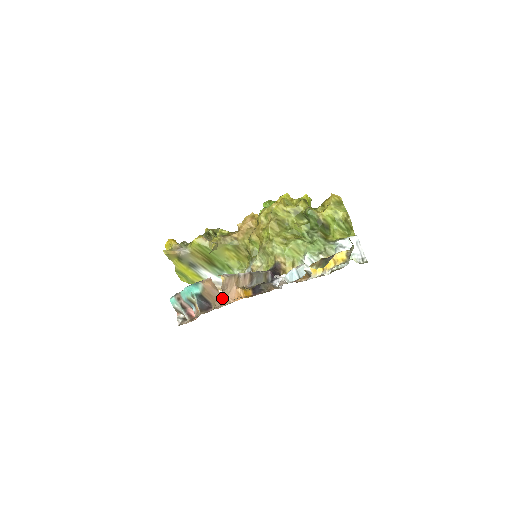
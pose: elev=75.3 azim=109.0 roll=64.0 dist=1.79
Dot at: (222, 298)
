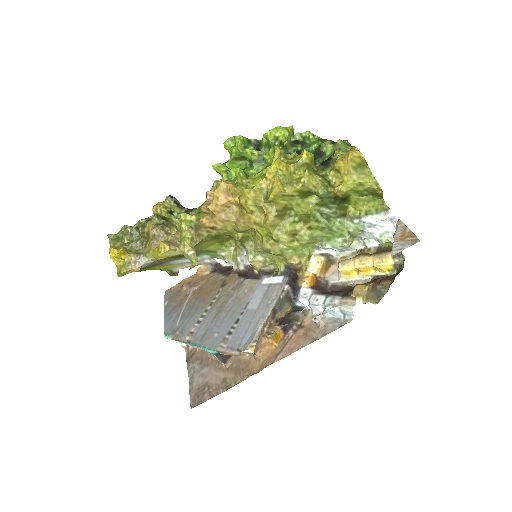
Dot at: (252, 354)
